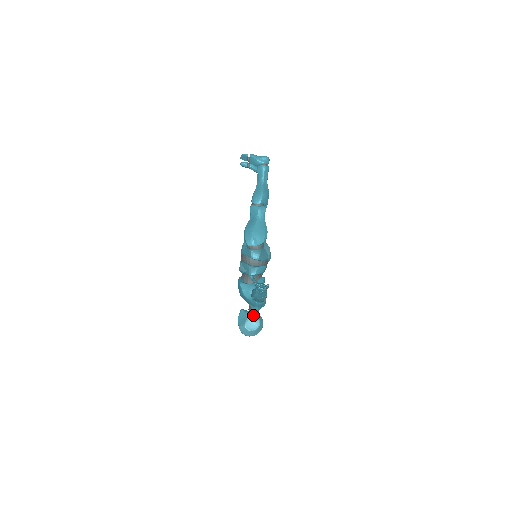
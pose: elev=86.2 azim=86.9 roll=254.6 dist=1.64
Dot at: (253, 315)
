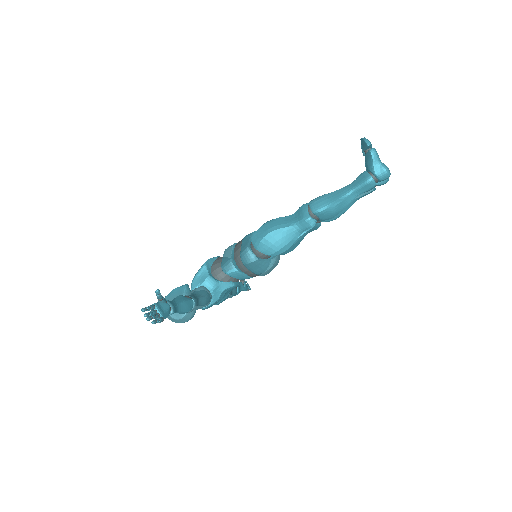
Dot at: occluded
